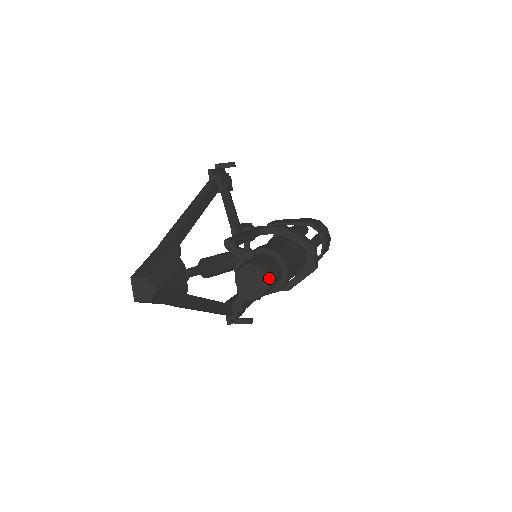
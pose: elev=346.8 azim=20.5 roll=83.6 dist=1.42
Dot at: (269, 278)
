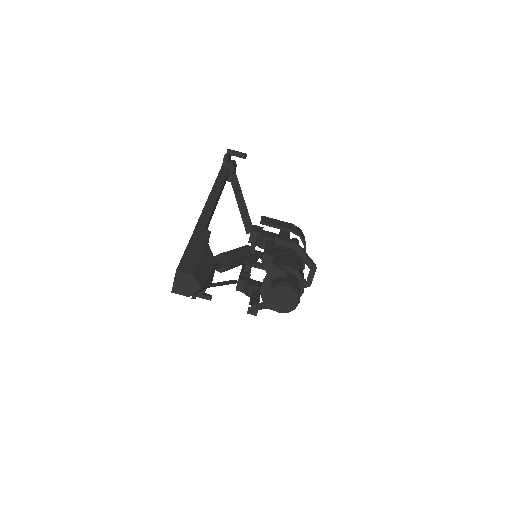
Dot at: (299, 301)
